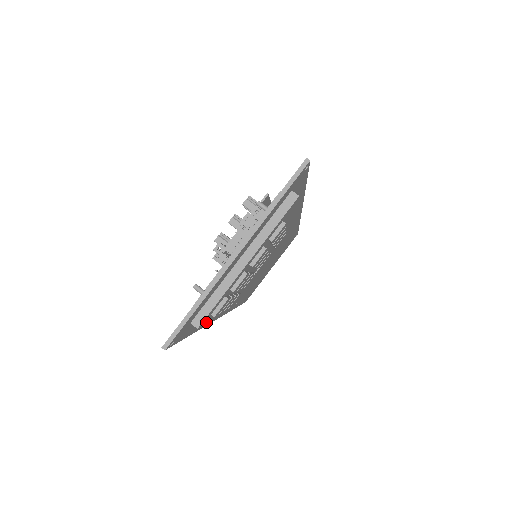
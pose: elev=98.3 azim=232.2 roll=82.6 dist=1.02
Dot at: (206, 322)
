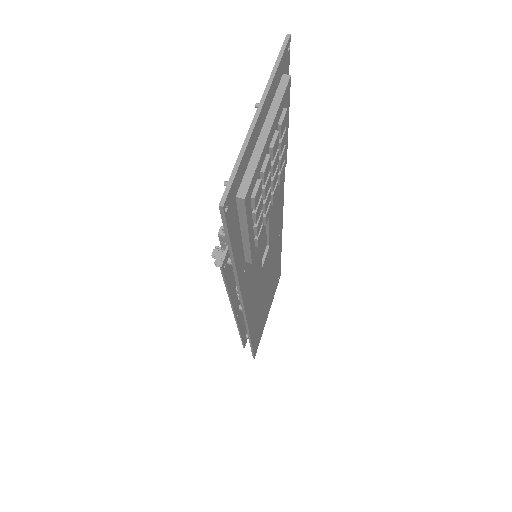
Dot at: (247, 214)
